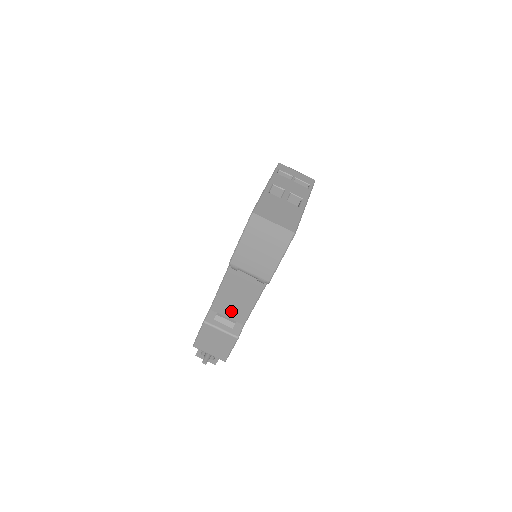
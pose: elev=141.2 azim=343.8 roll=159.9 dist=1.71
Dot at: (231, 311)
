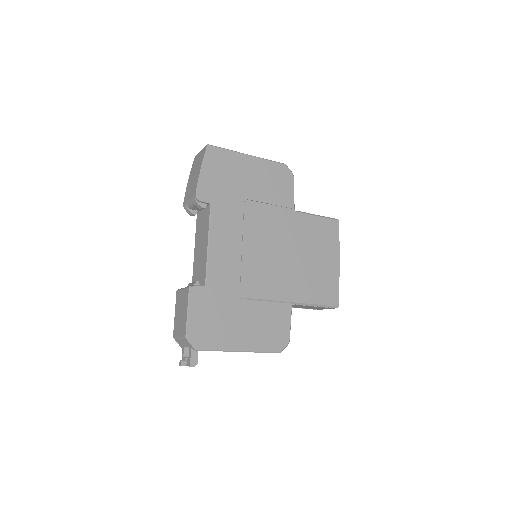
Dot at: (199, 275)
